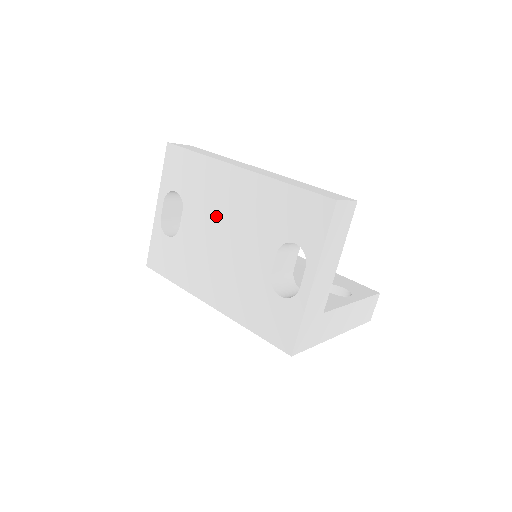
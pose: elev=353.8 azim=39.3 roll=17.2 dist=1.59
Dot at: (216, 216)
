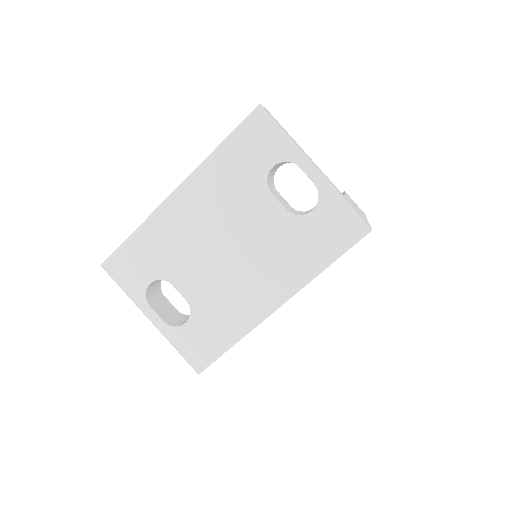
Dot at: (201, 245)
